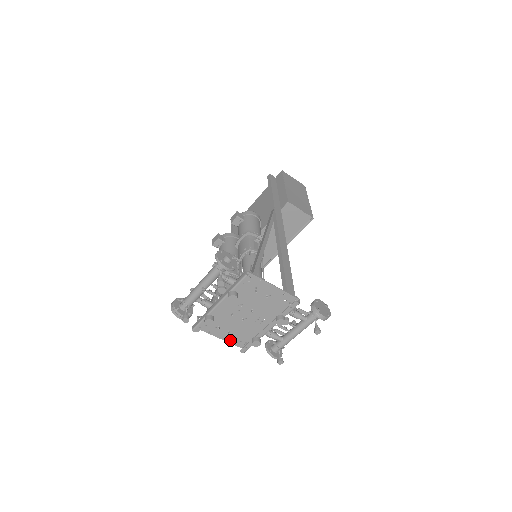
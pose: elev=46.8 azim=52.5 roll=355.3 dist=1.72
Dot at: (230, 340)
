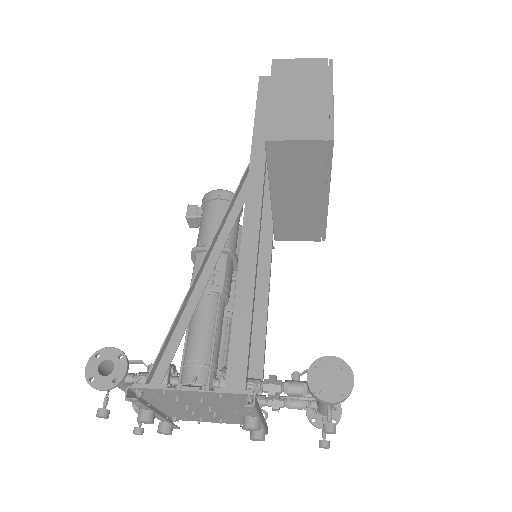
Dot at: (236, 423)
